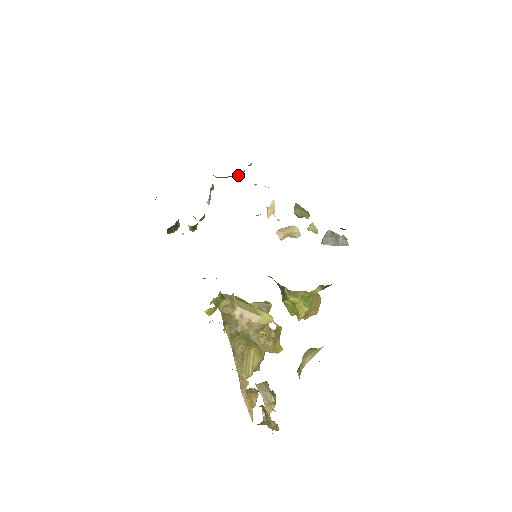
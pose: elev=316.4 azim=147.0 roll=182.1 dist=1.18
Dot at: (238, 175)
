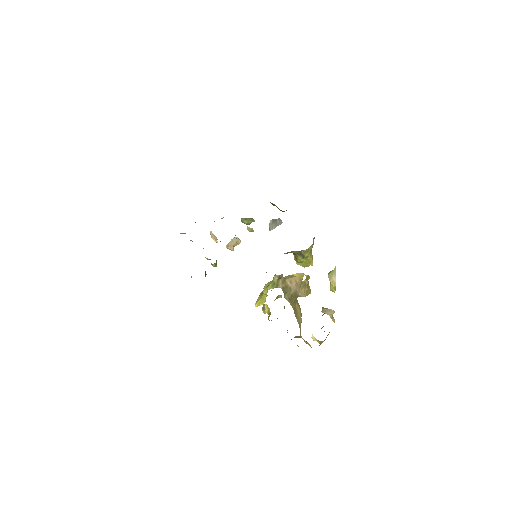
Dot at: occluded
